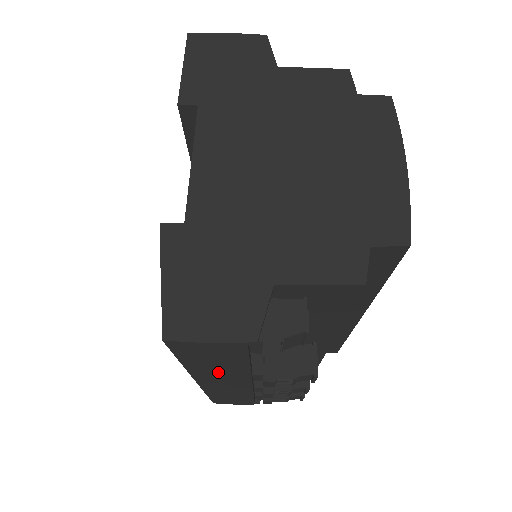
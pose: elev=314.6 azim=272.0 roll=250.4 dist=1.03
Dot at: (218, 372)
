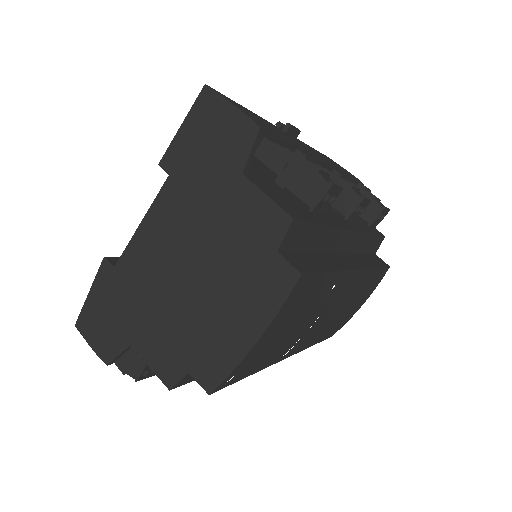
Dot at: occluded
